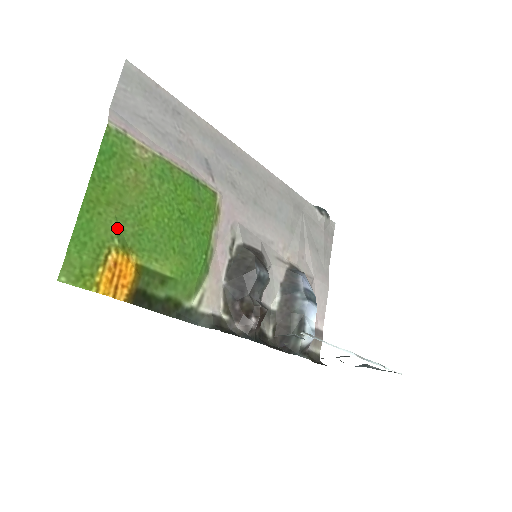
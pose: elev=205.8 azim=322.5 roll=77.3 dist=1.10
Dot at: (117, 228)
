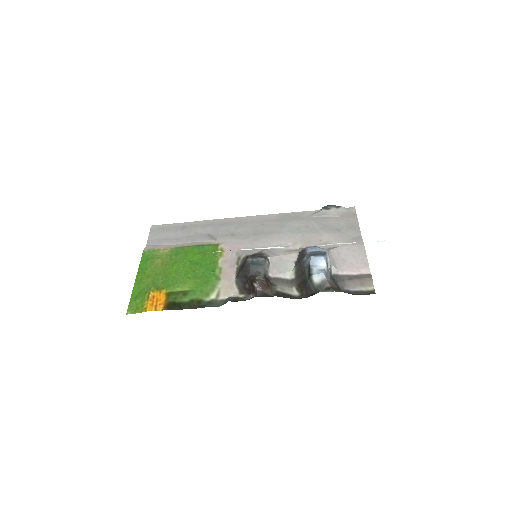
Dot at: (153, 284)
